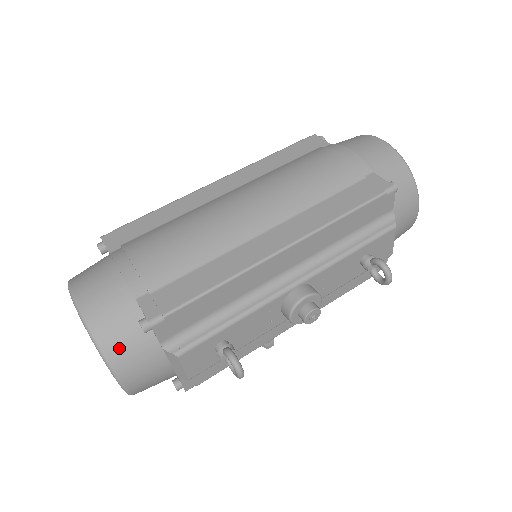
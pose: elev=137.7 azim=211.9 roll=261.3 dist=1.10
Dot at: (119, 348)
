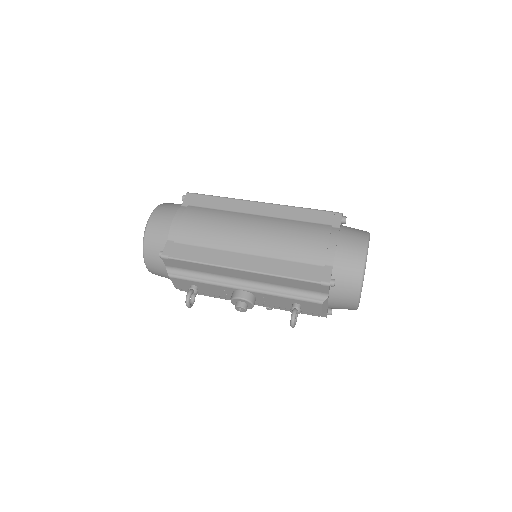
Dot at: (150, 254)
